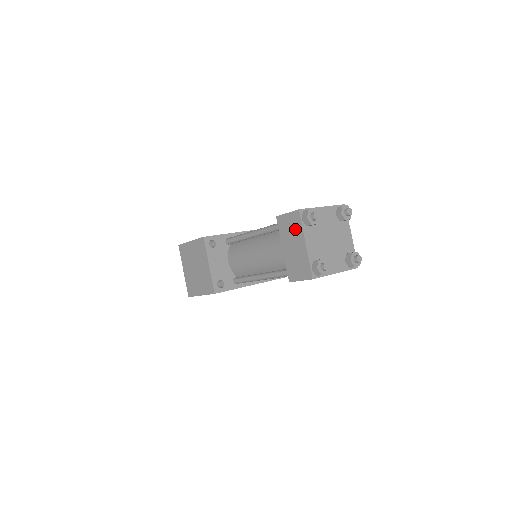
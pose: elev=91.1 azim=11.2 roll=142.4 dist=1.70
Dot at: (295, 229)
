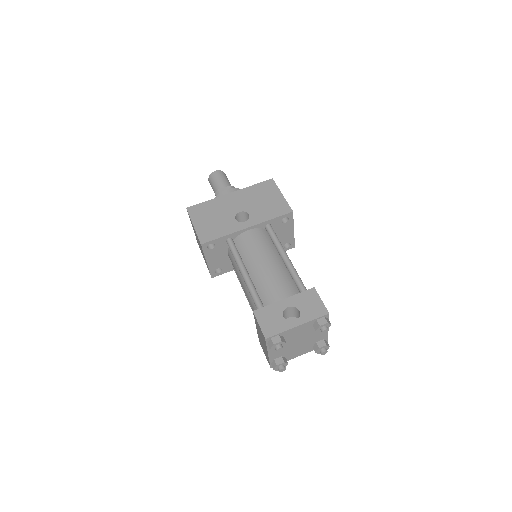
Dot at: (263, 339)
